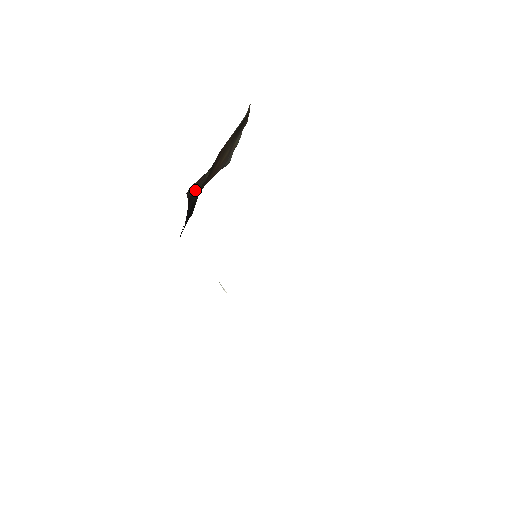
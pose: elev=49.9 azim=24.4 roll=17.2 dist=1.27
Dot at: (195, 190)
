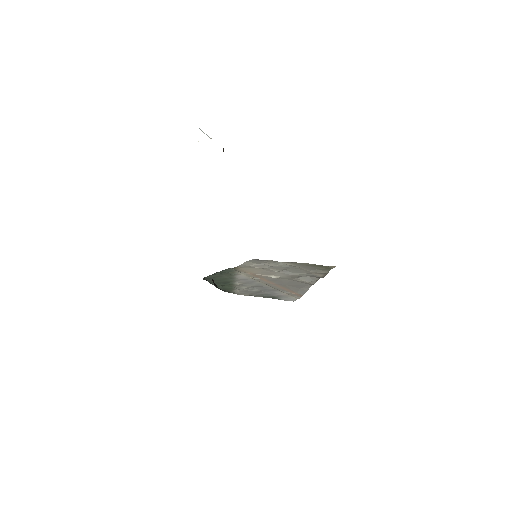
Dot at: occluded
